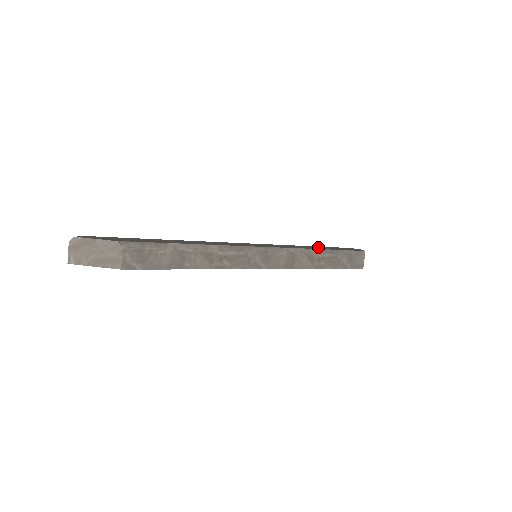
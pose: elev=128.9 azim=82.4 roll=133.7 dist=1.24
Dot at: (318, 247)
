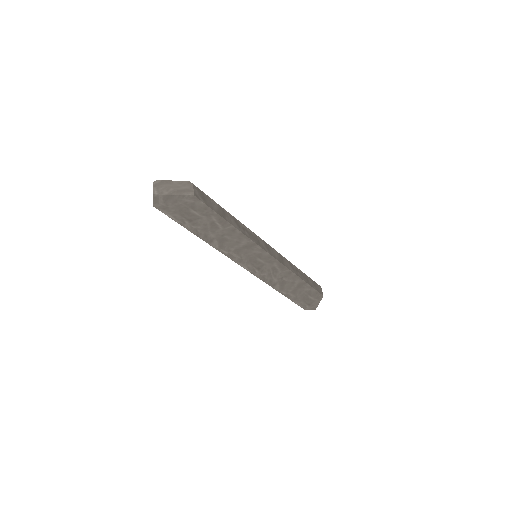
Dot at: occluded
